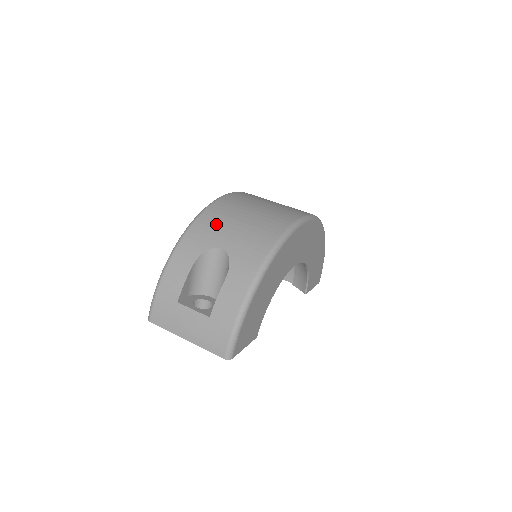
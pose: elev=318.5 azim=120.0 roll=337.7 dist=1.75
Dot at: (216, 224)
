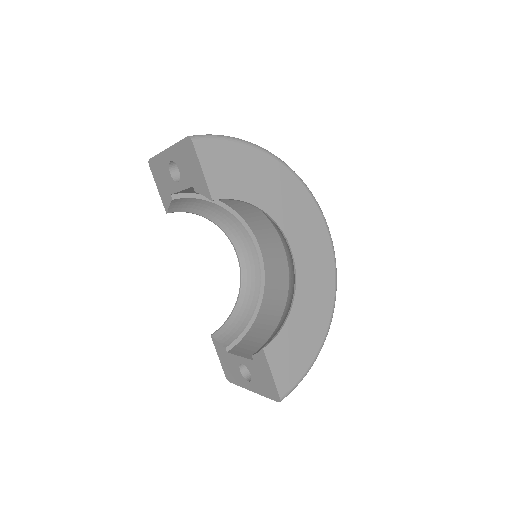
Dot at: occluded
